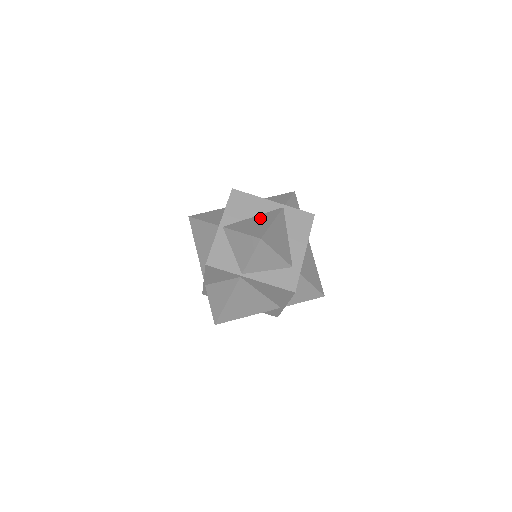
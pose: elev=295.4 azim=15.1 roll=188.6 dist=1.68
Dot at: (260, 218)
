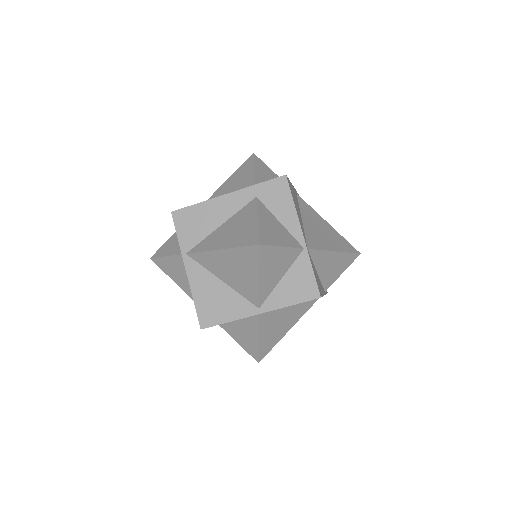
Dot at: (292, 313)
